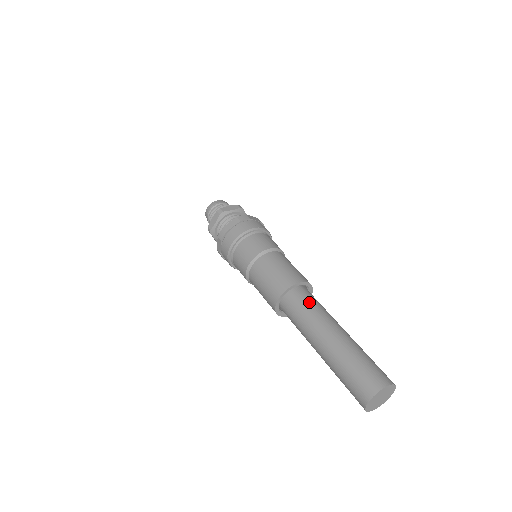
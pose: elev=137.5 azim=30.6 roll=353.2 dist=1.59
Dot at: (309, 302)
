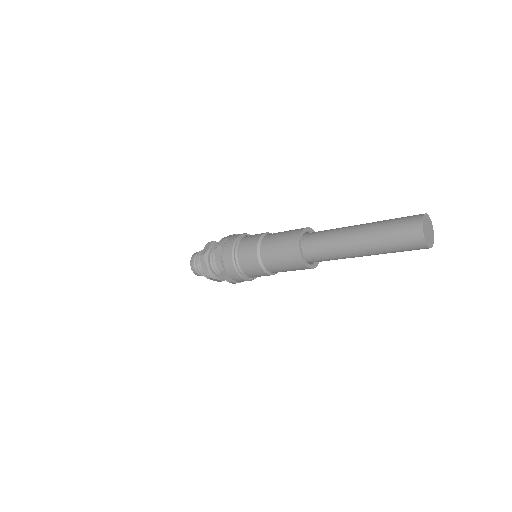
Dot at: occluded
